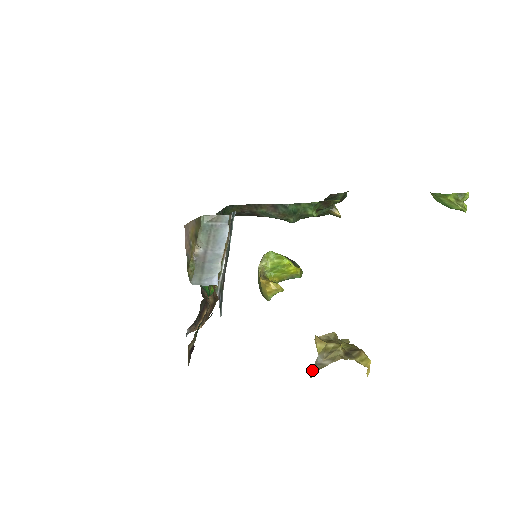
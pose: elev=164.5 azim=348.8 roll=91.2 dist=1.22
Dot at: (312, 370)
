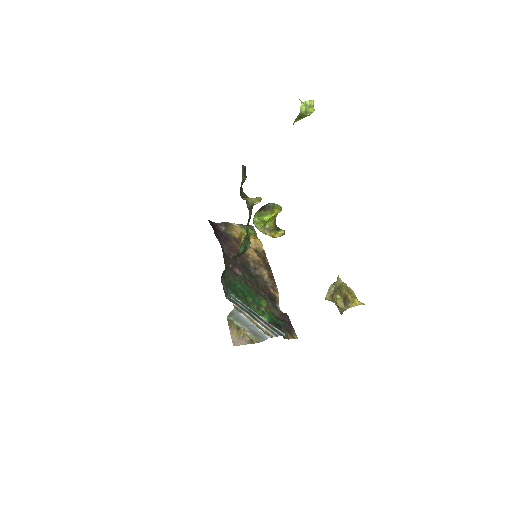
Dot at: (339, 311)
